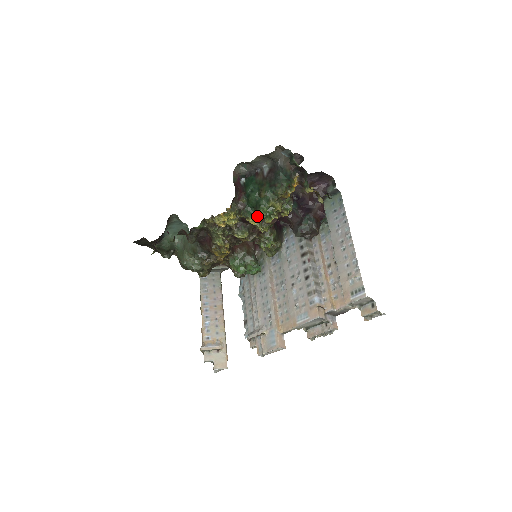
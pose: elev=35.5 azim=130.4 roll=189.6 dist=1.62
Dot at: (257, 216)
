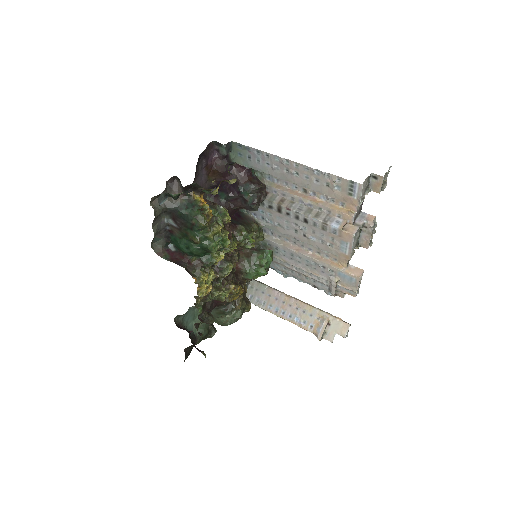
Dot at: (217, 251)
